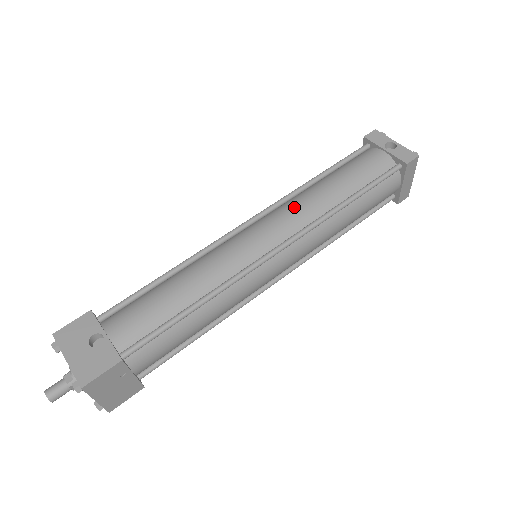
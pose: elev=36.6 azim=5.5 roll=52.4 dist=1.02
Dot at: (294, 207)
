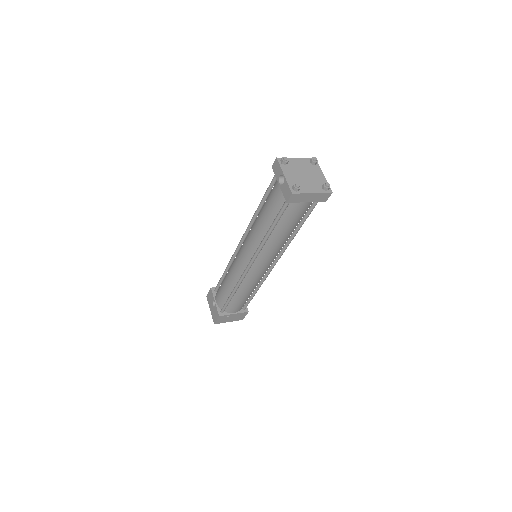
Dot at: (250, 236)
